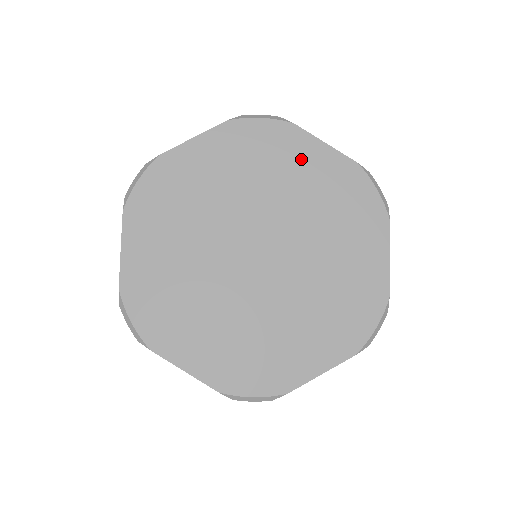
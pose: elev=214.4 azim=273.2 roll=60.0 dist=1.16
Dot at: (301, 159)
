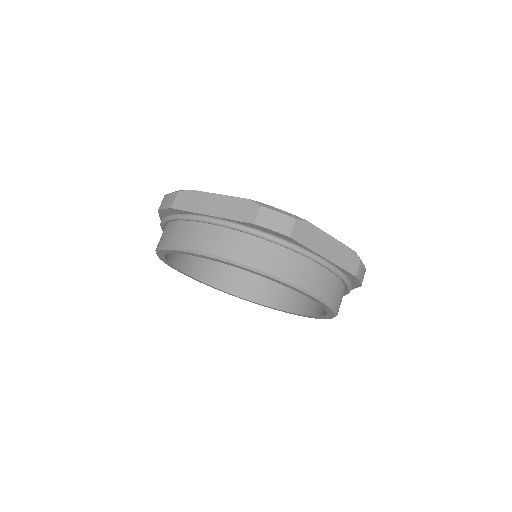
Dot at: occluded
